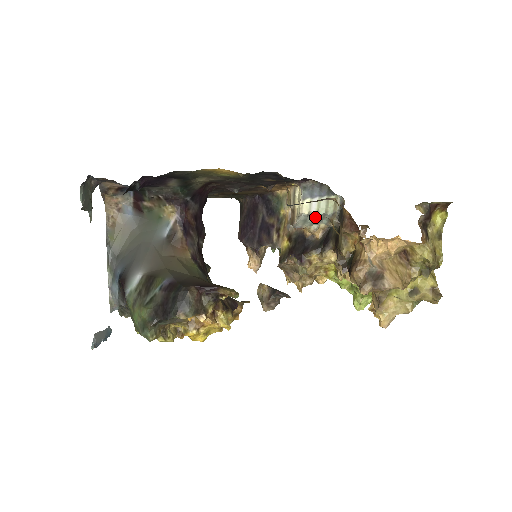
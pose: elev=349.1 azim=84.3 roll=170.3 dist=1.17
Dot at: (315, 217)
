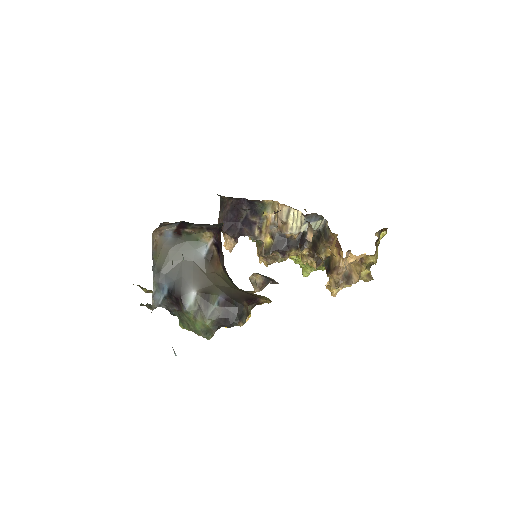
Dot at: occluded
